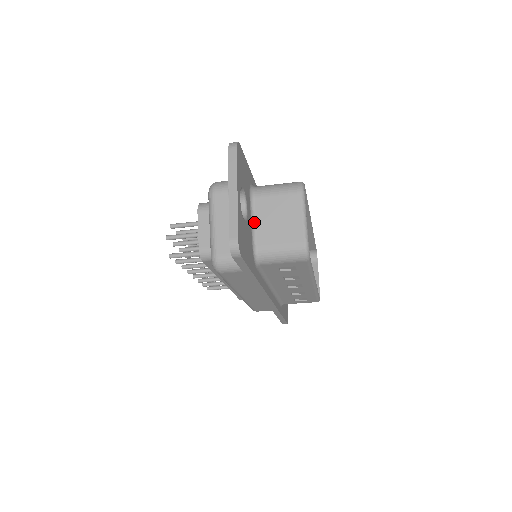
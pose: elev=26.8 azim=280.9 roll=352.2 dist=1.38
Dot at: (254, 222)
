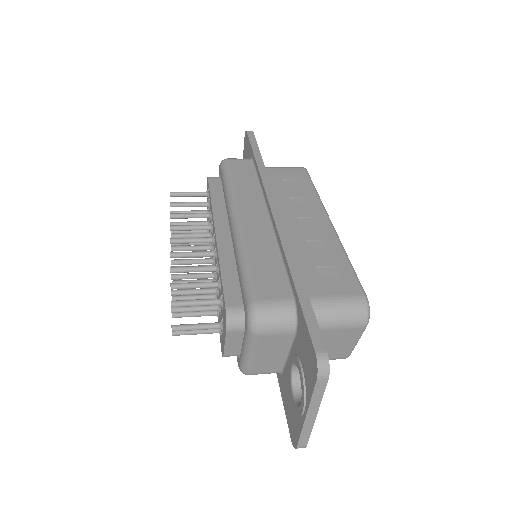
Dot at: occluded
